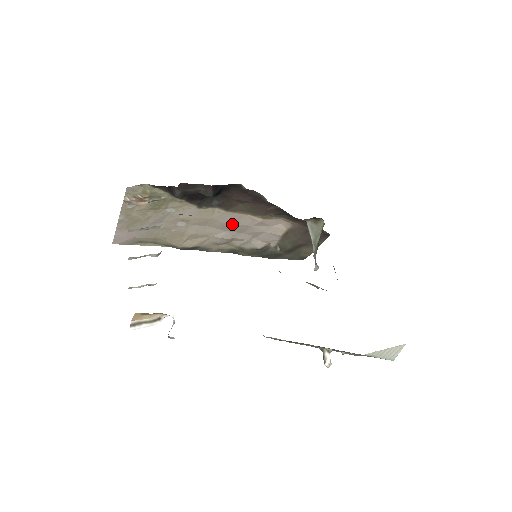
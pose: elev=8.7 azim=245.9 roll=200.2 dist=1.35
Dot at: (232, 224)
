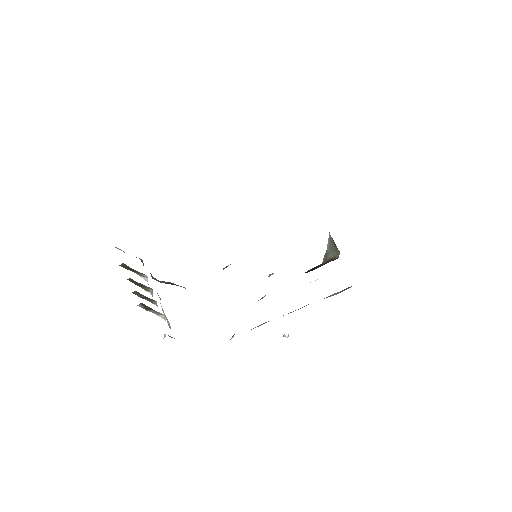
Dot at: occluded
